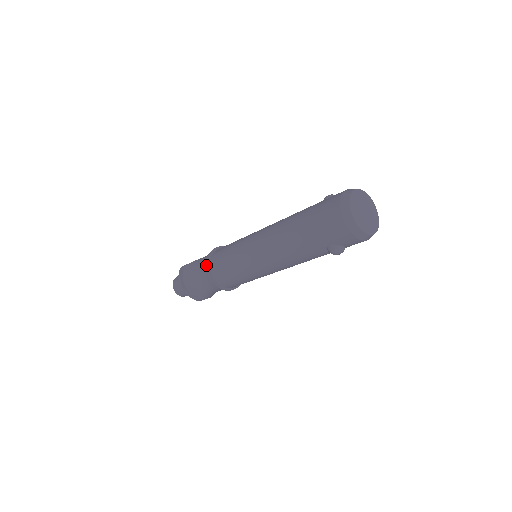
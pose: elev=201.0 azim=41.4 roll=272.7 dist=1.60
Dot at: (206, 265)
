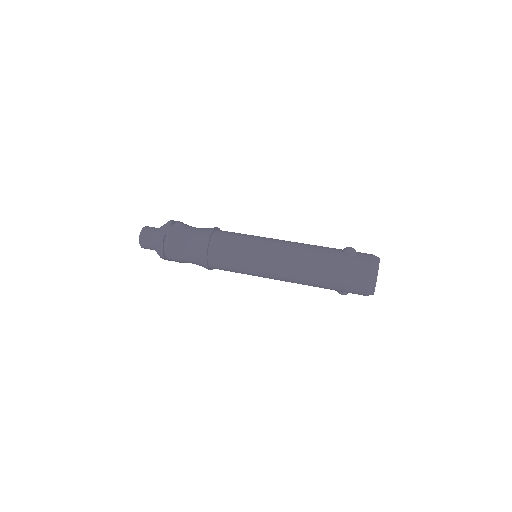
Dot at: (205, 257)
